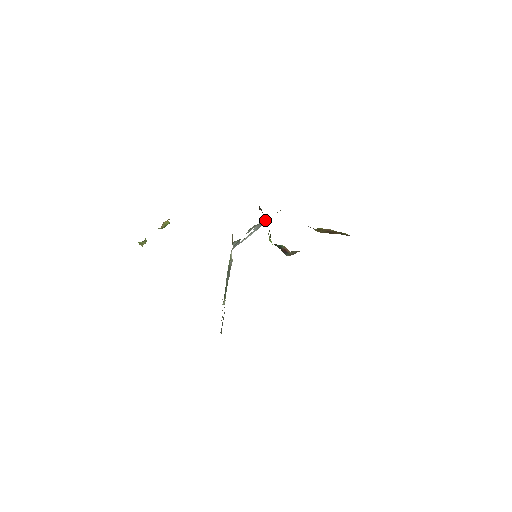
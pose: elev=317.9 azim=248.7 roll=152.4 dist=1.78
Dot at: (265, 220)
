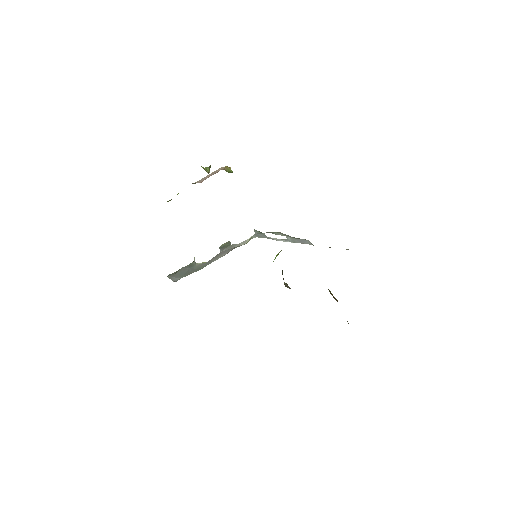
Dot at: (307, 241)
